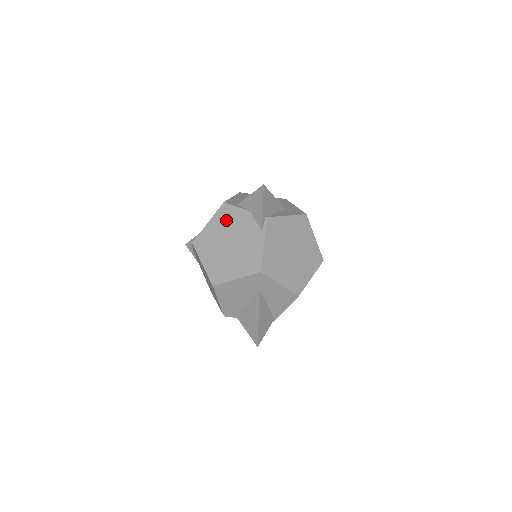
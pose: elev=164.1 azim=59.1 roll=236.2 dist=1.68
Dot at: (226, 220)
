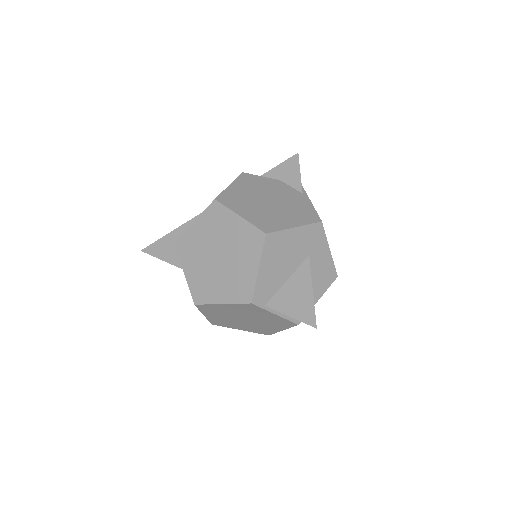
Dot at: (253, 184)
